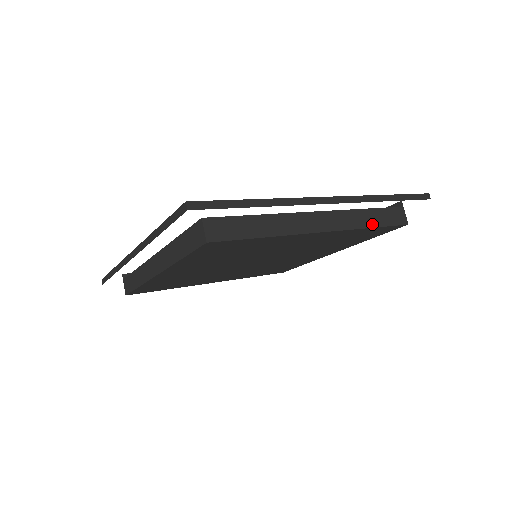
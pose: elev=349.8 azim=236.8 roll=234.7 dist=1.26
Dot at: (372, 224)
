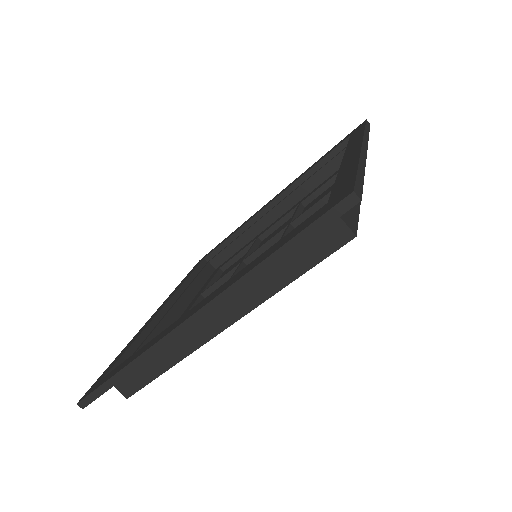
Dot at: occluded
